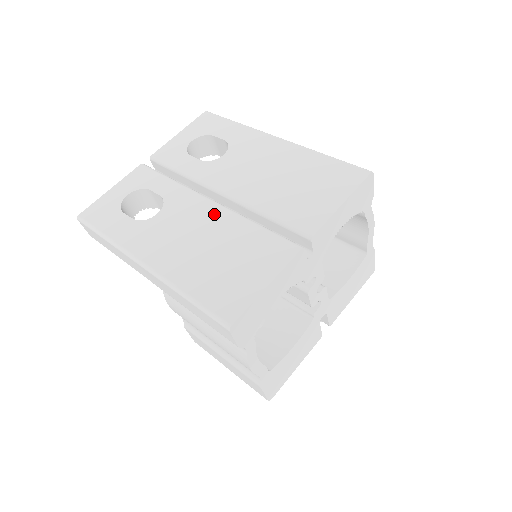
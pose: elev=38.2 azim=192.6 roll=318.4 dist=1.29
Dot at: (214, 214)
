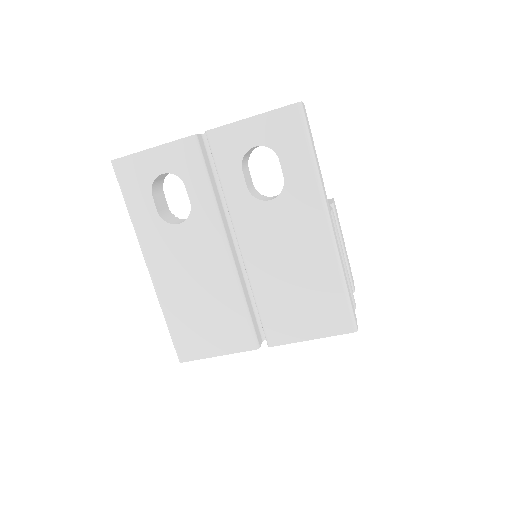
Dot at: (221, 267)
